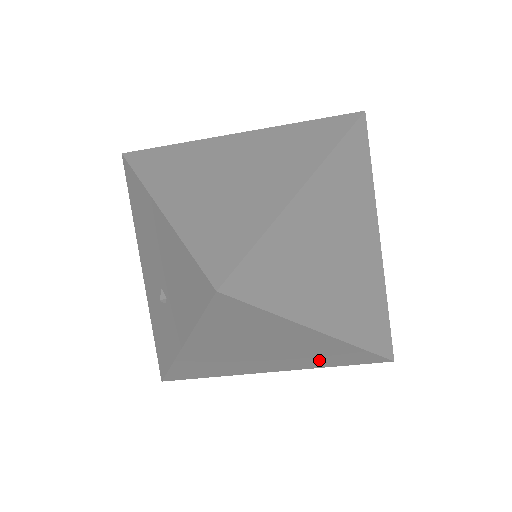
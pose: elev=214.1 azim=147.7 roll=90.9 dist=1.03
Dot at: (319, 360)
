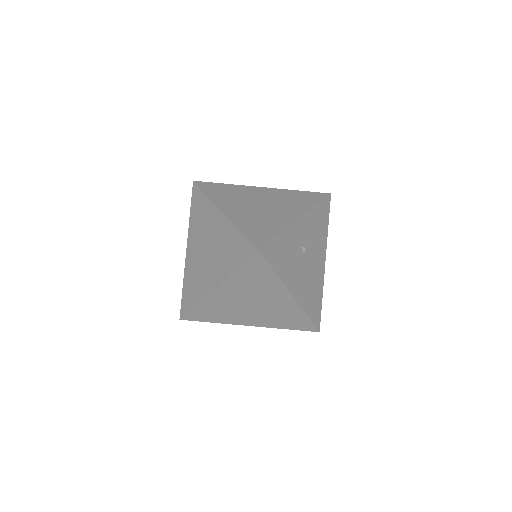
Dot at: occluded
